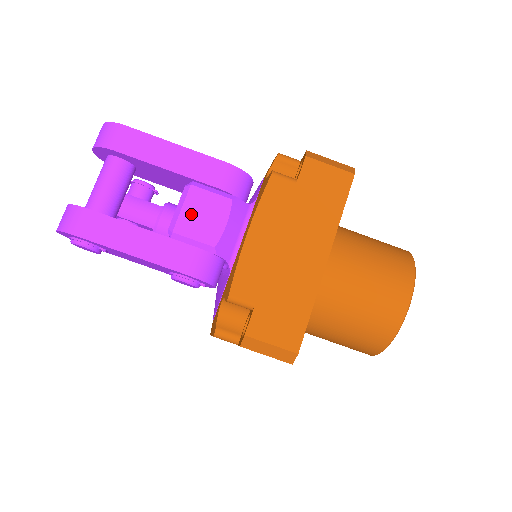
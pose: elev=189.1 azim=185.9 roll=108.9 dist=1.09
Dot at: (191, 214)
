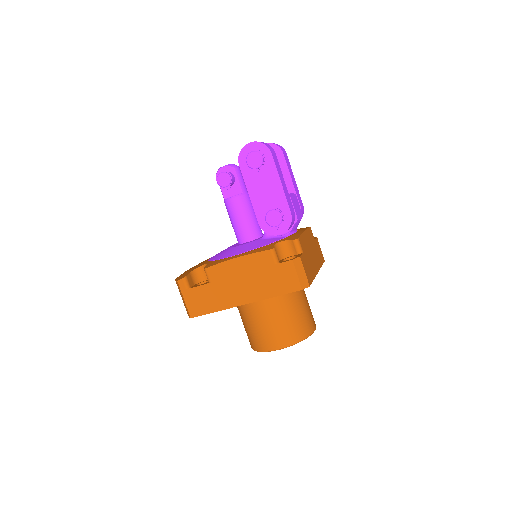
Dot at: (295, 201)
